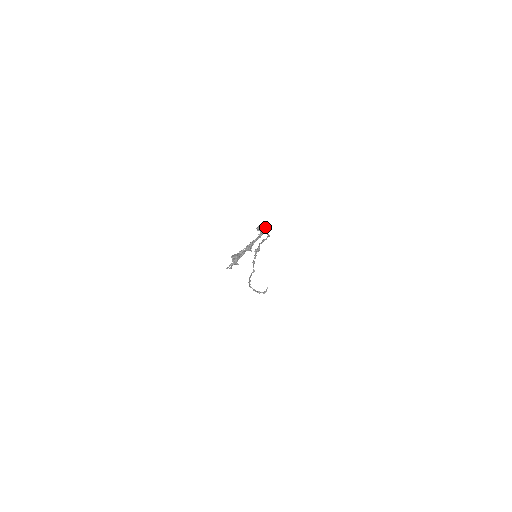
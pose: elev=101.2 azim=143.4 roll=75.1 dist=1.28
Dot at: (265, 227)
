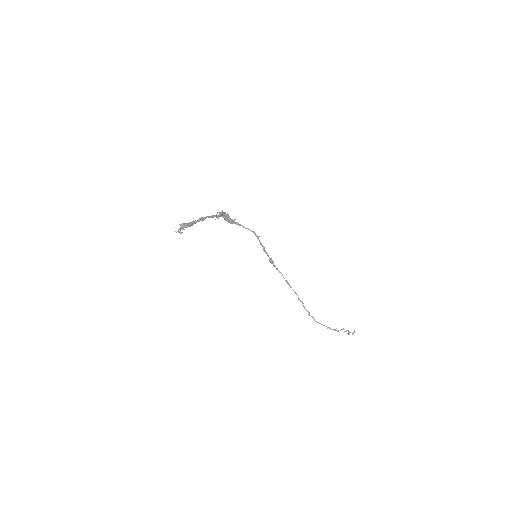
Dot at: (221, 211)
